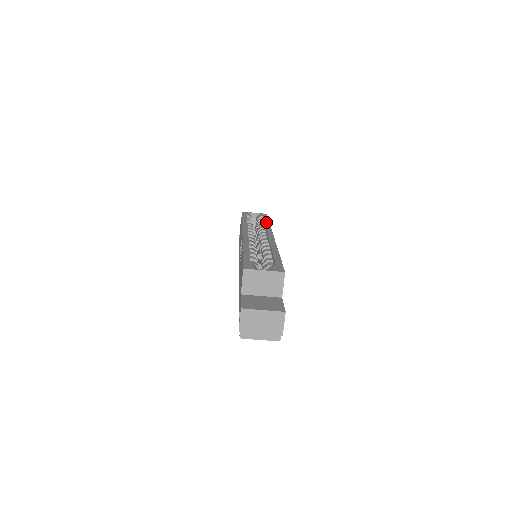
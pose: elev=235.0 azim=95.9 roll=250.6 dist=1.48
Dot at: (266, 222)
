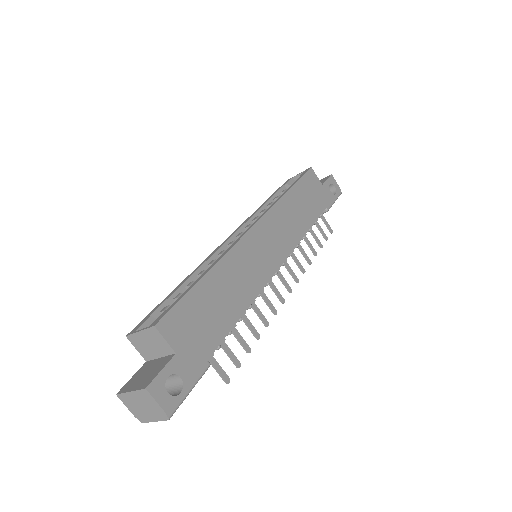
Dot at: (284, 192)
